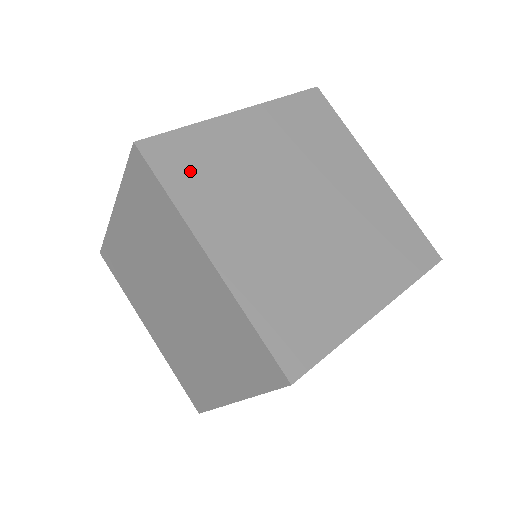
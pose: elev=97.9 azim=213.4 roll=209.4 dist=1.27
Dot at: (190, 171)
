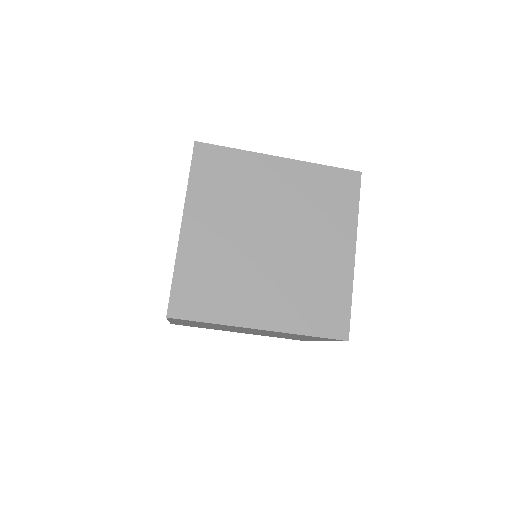
Dot at: (204, 297)
